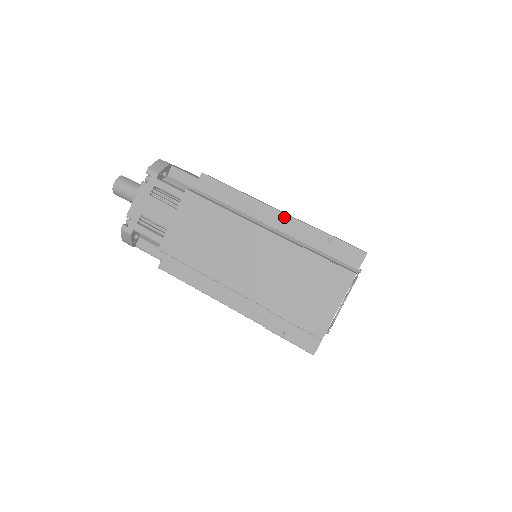
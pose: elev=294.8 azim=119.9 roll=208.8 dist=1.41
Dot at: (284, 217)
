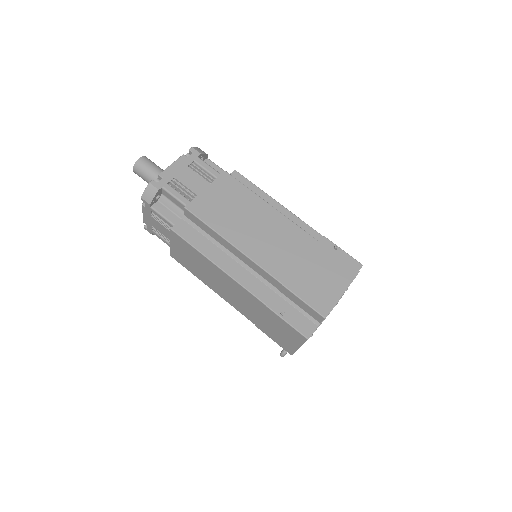
Dot at: (299, 221)
